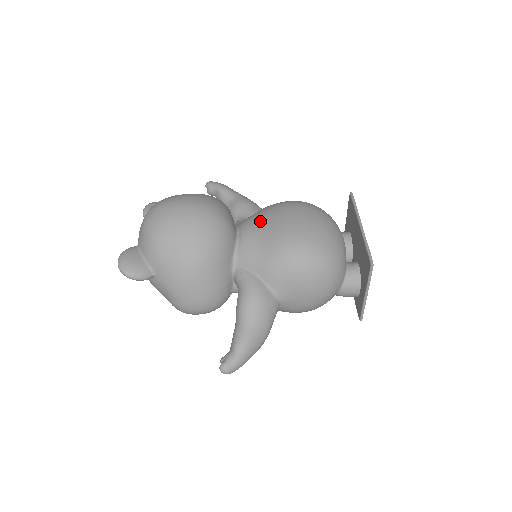
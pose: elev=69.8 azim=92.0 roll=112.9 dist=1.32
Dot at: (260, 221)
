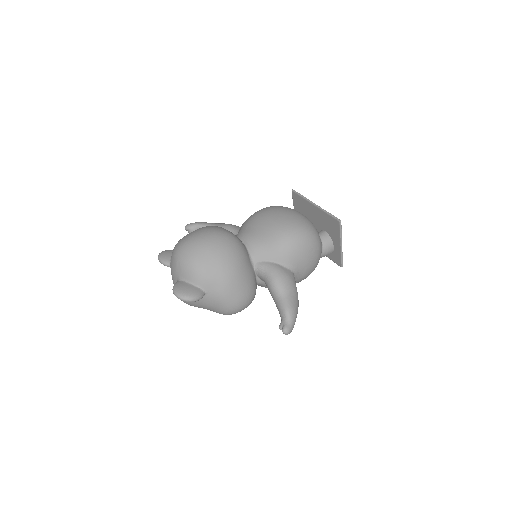
Dot at: (253, 228)
